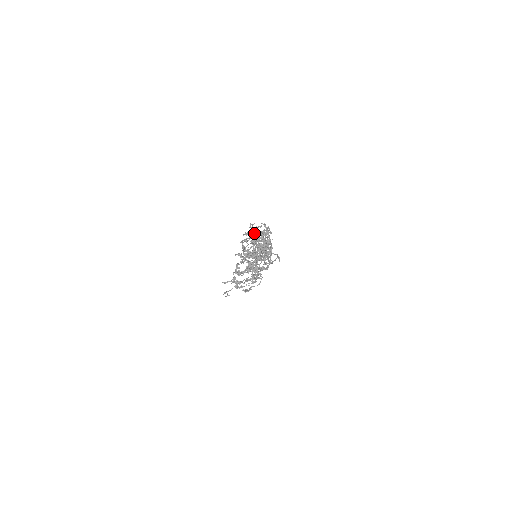
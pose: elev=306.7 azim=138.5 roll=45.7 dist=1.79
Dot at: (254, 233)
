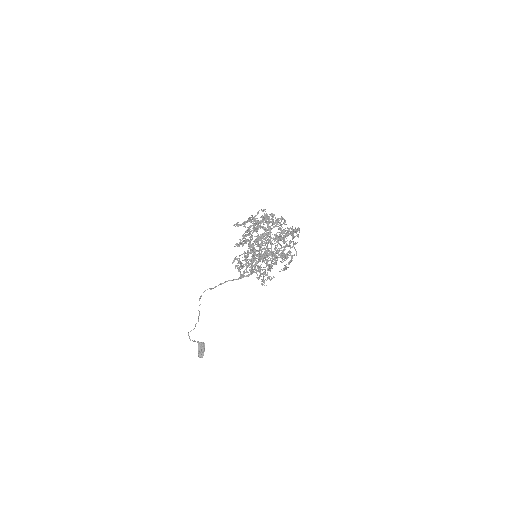
Dot at: occluded
